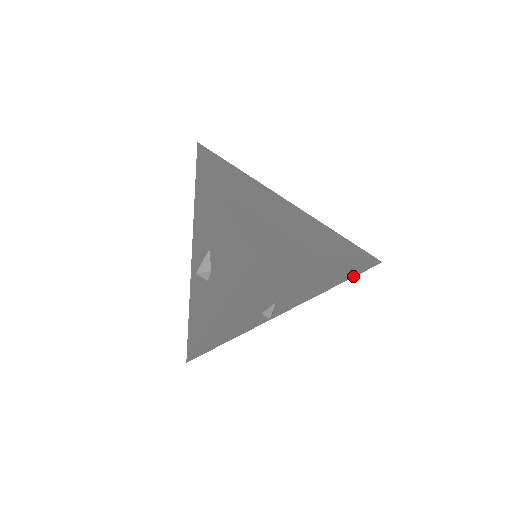
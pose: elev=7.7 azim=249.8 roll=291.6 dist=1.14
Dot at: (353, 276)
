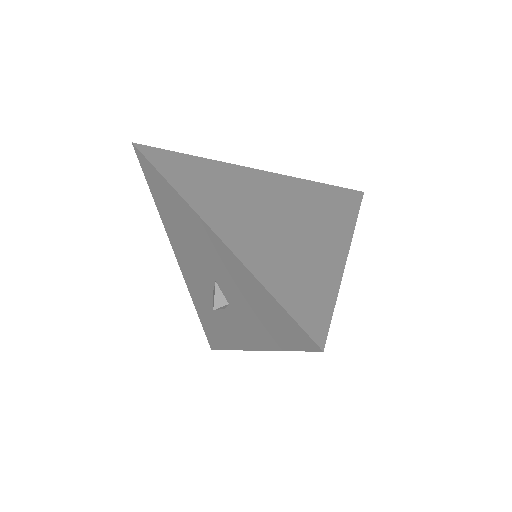
Dot at: occluded
